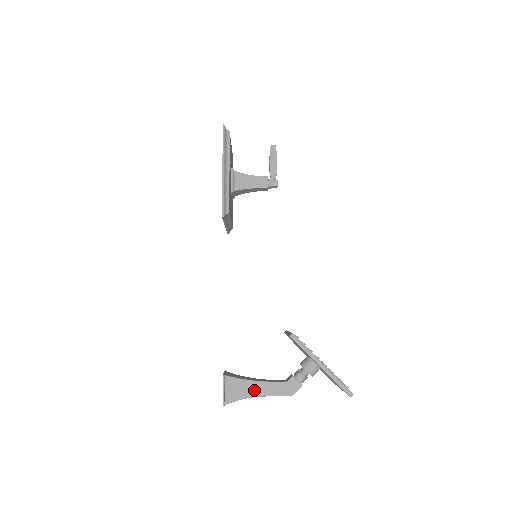
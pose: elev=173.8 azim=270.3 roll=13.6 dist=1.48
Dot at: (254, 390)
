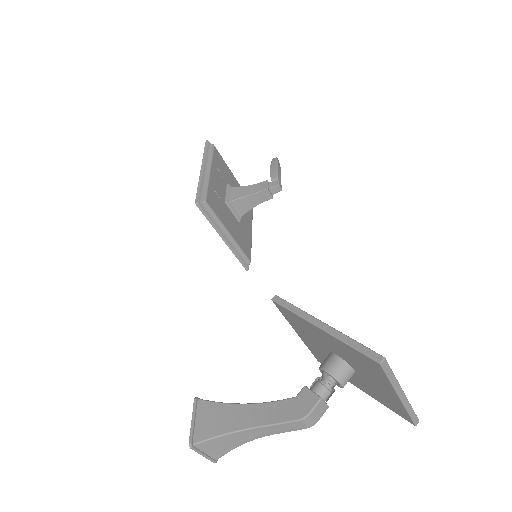
Dot at: (243, 418)
